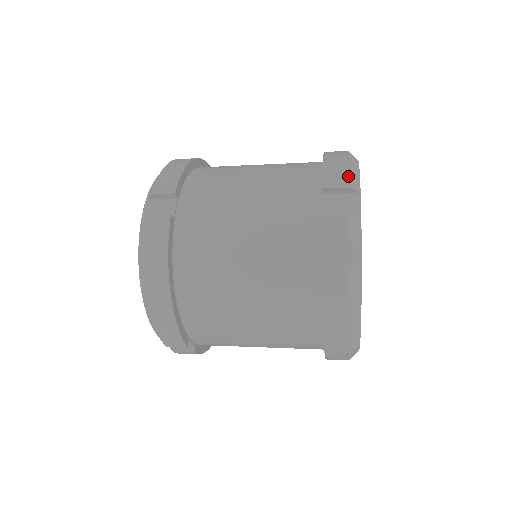
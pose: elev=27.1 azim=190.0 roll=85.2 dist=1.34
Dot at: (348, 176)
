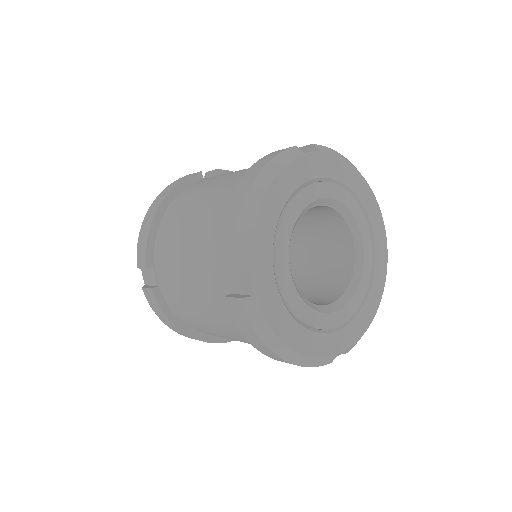
Dot at: (321, 145)
